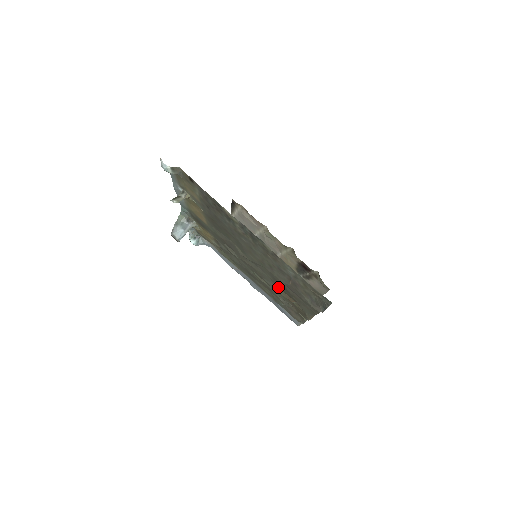
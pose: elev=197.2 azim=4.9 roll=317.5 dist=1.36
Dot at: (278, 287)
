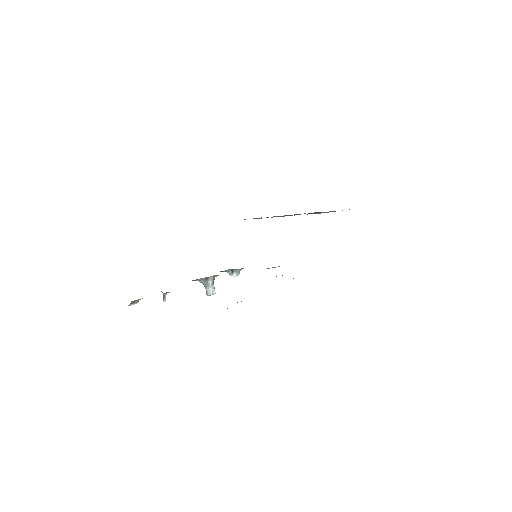
Dot at: occluded
